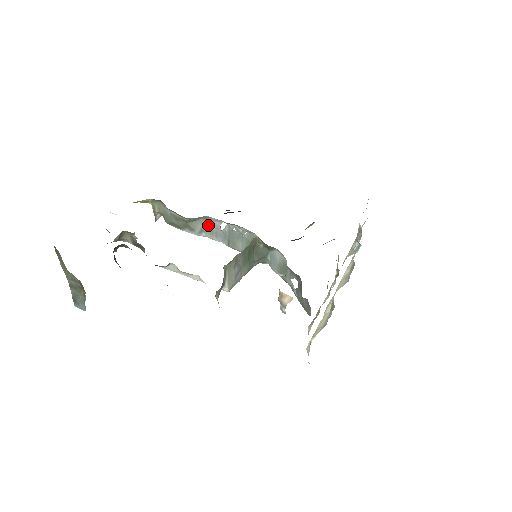
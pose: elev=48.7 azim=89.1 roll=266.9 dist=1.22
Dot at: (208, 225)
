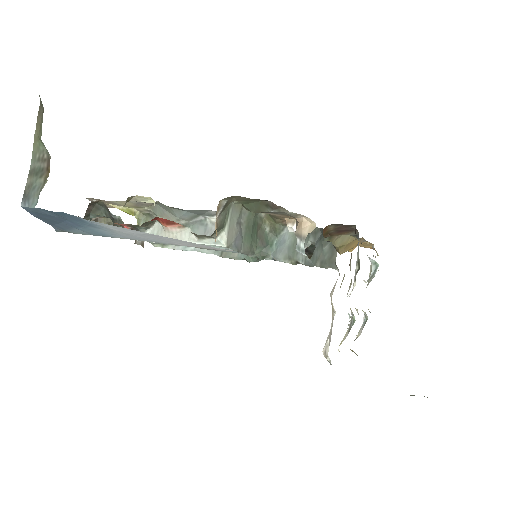
Dot at: (201, 232)
